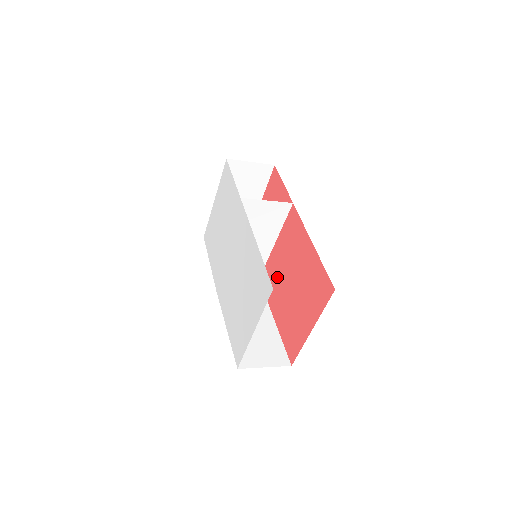
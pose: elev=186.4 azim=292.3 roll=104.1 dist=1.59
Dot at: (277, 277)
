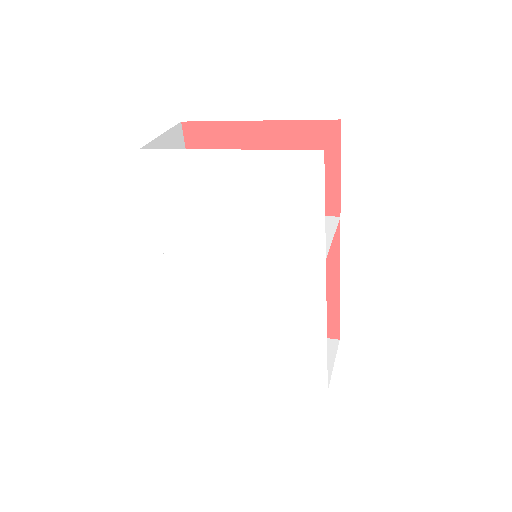
Dot at: occluded
